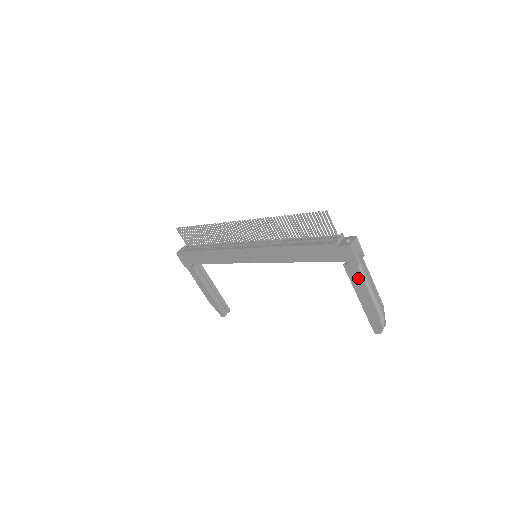
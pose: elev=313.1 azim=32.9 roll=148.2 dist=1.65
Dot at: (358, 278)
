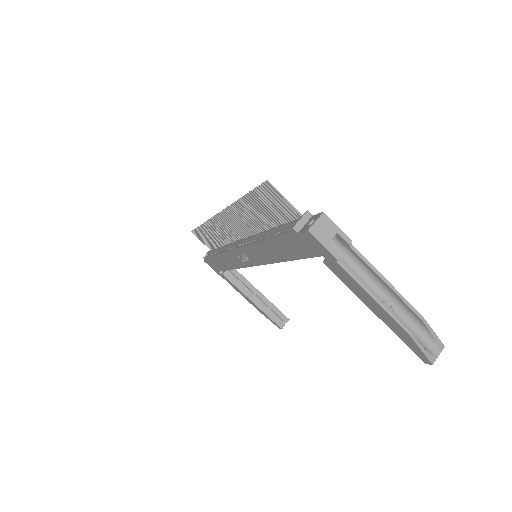
Dot at: (350, 280)
